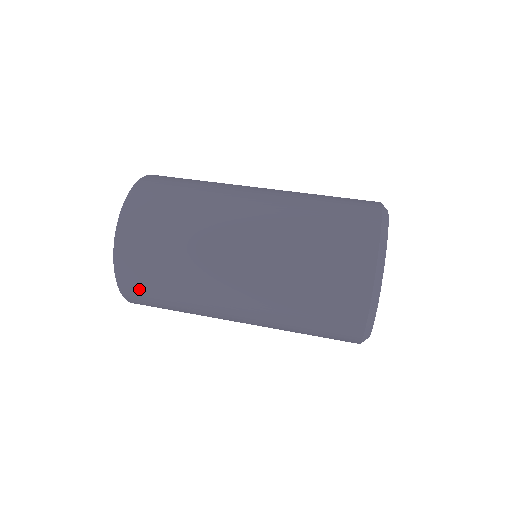
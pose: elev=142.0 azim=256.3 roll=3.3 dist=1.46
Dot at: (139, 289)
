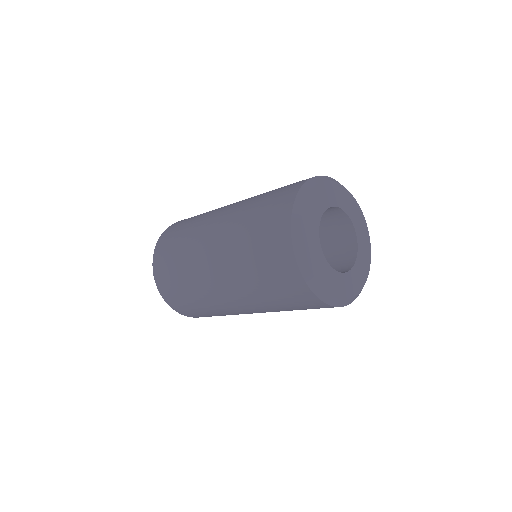
Dot at: (163, 269)
